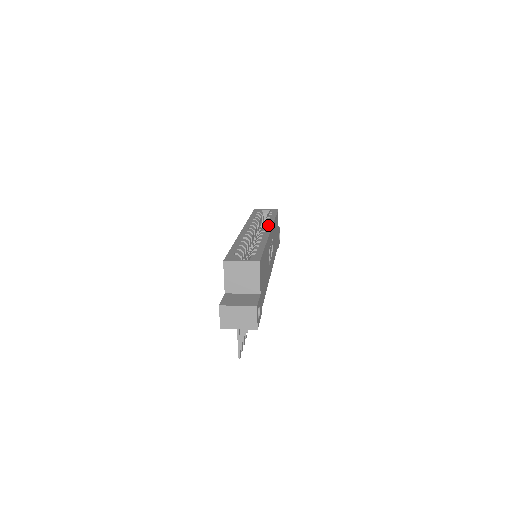
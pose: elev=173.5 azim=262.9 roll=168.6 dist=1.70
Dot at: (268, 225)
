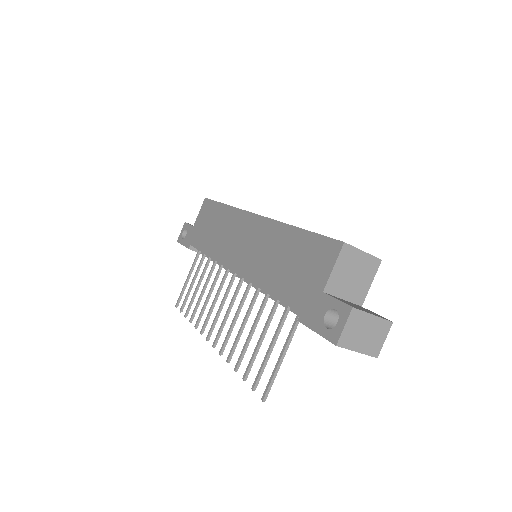
Dot at: occluded
